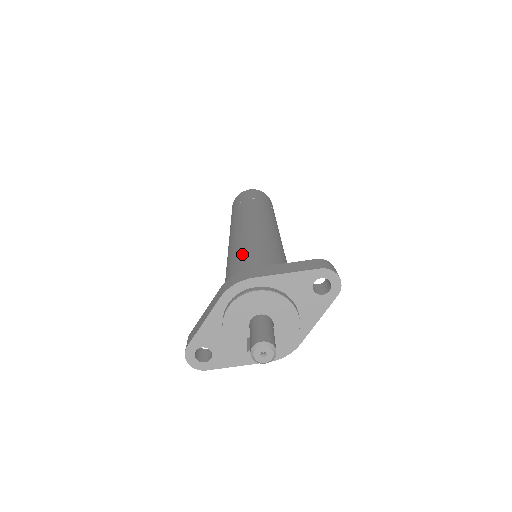
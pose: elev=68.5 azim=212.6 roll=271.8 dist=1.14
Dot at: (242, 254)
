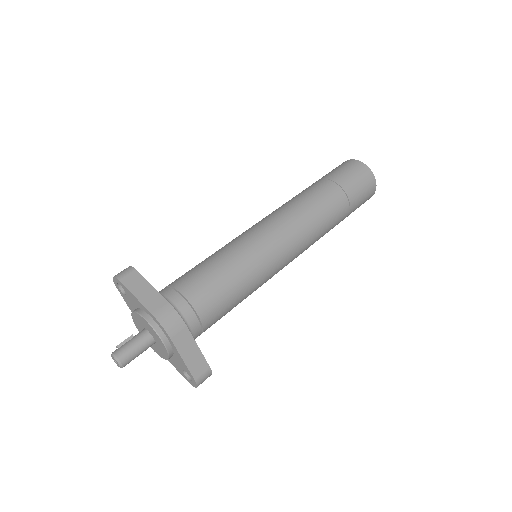
Dot at: (222, 284)
